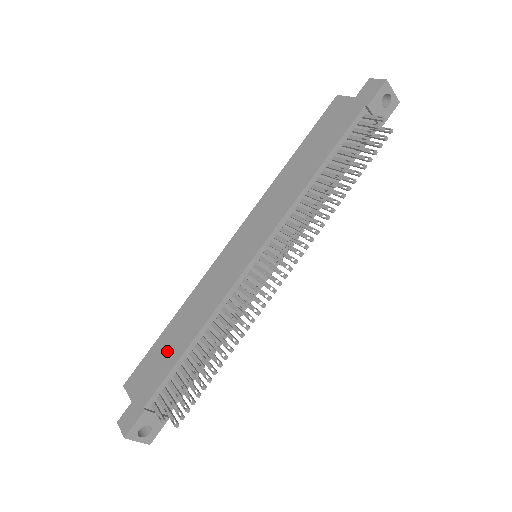
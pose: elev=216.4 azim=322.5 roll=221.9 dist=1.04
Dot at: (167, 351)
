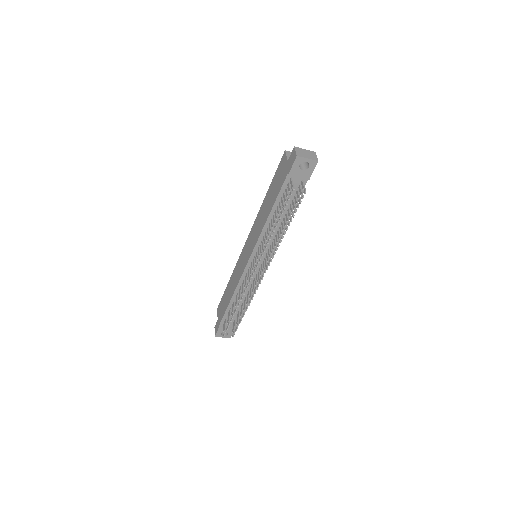
Dot at: (226, 300)
